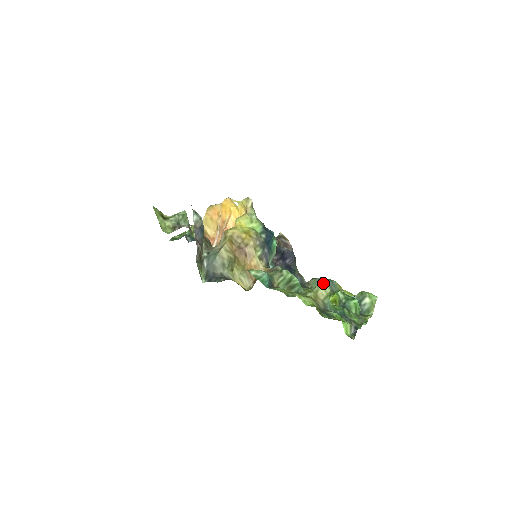
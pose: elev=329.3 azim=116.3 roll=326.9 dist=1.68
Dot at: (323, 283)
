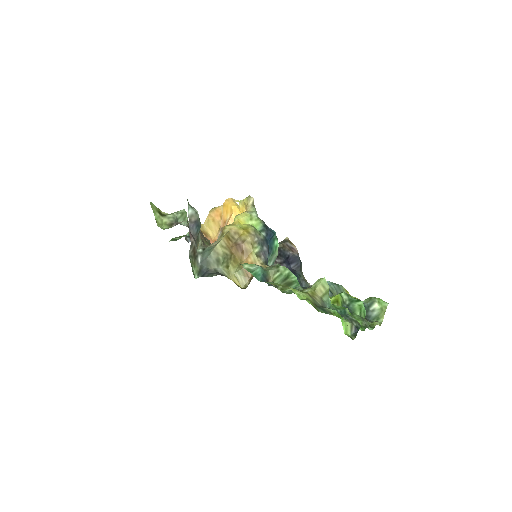
Dot at: (322, 279)
